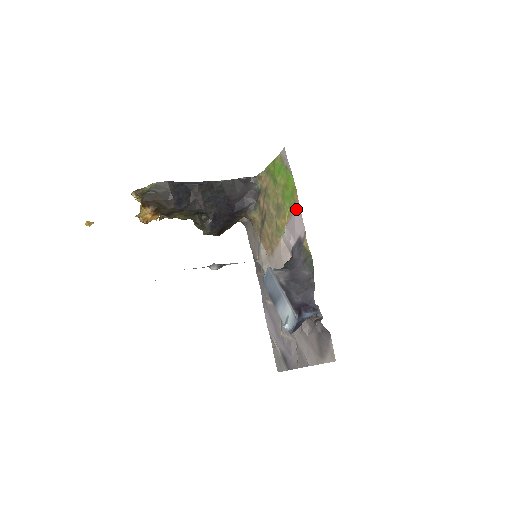
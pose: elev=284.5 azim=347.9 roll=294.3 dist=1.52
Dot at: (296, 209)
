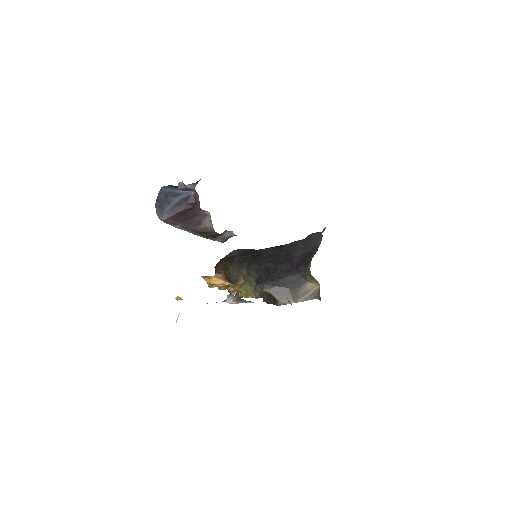
Dot at: occluded
